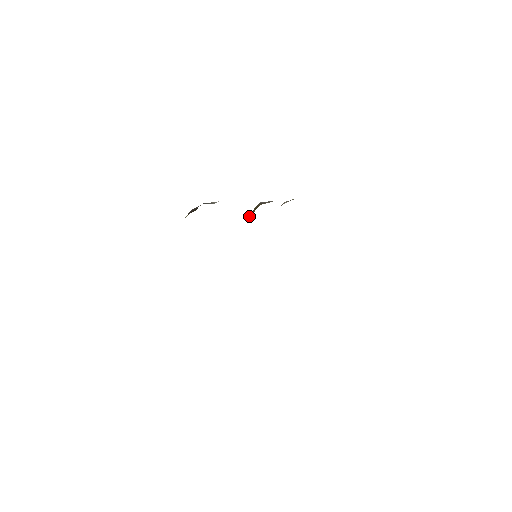
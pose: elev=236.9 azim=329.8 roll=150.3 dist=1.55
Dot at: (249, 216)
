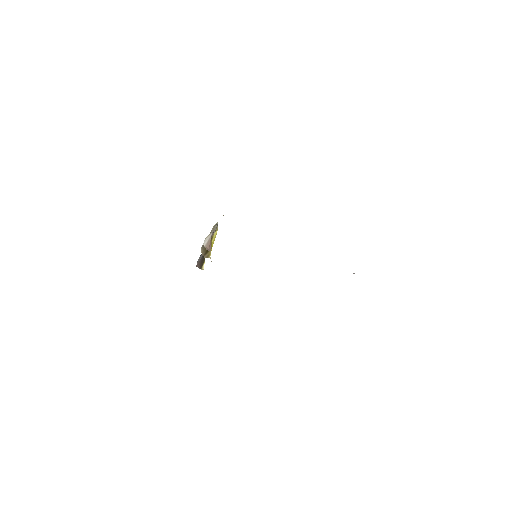
Dot at: (209, 256)
